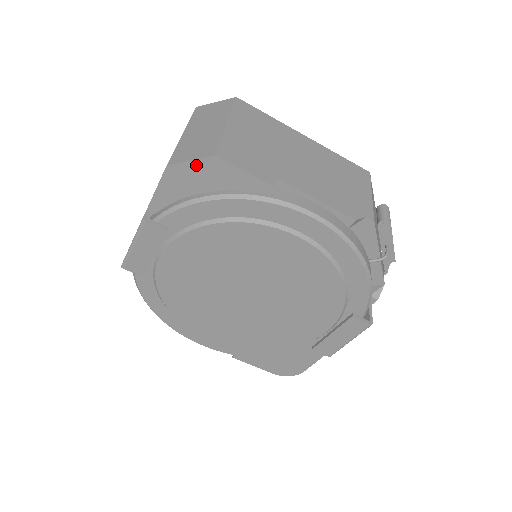
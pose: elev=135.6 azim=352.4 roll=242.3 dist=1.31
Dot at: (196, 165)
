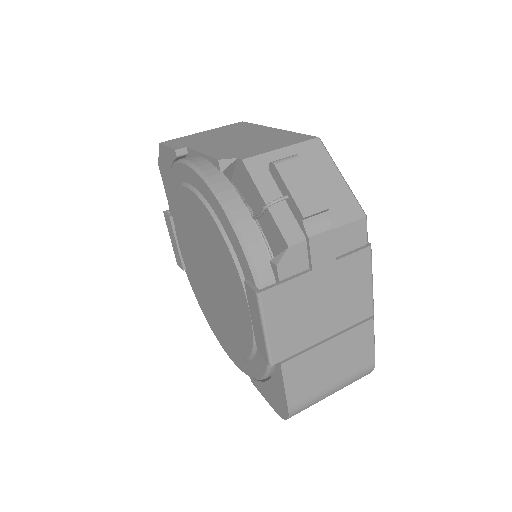
Dot at: (161, 156)
